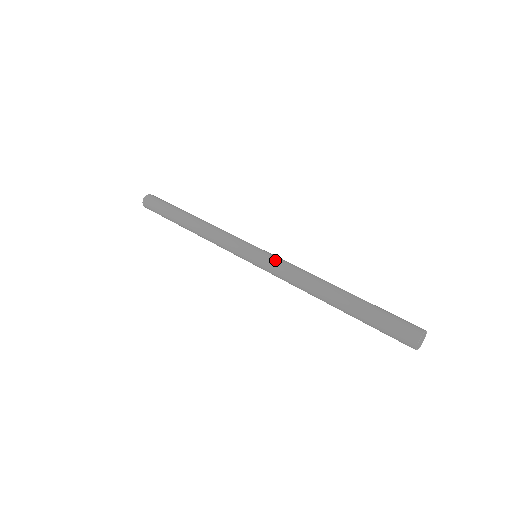
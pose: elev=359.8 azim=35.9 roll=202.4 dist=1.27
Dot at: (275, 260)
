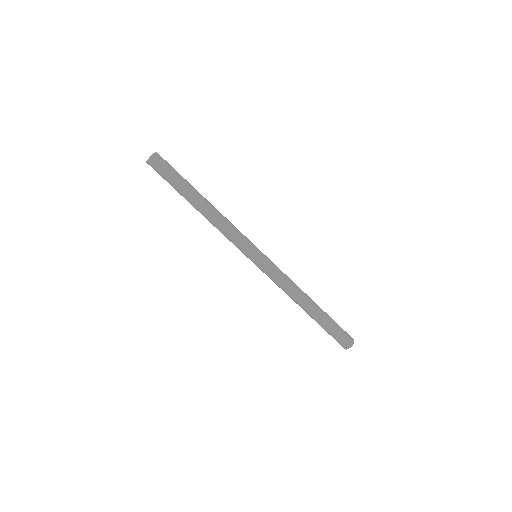
Dot at: (276, 266)
